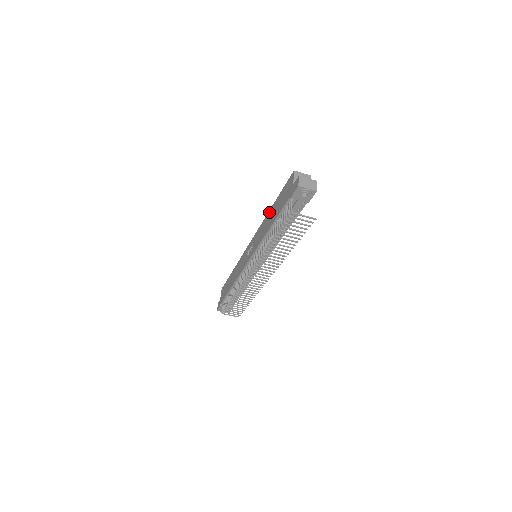
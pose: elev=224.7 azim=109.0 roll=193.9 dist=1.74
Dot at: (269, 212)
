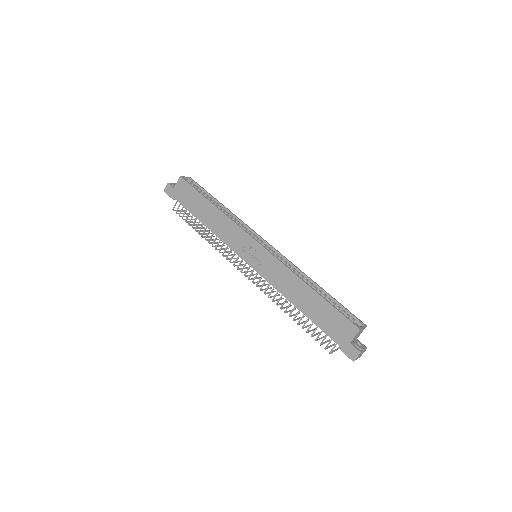
Dot at: (305, 286)
